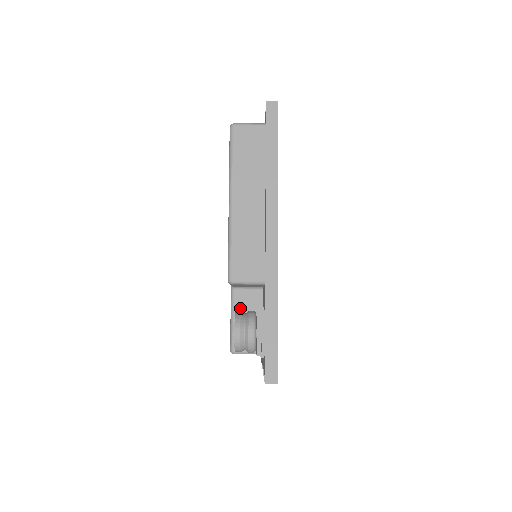
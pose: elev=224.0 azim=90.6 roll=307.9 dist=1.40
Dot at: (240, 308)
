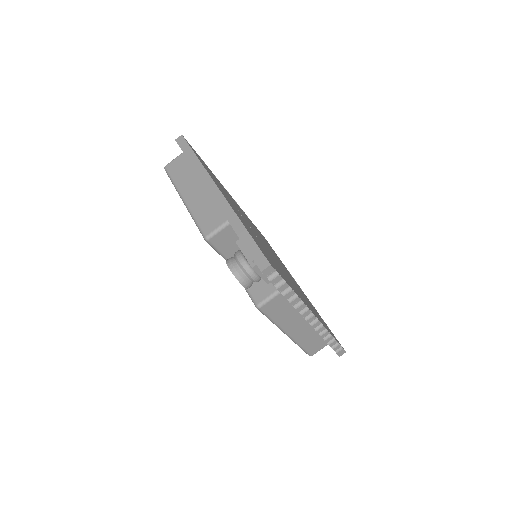
Dot at: occluded
